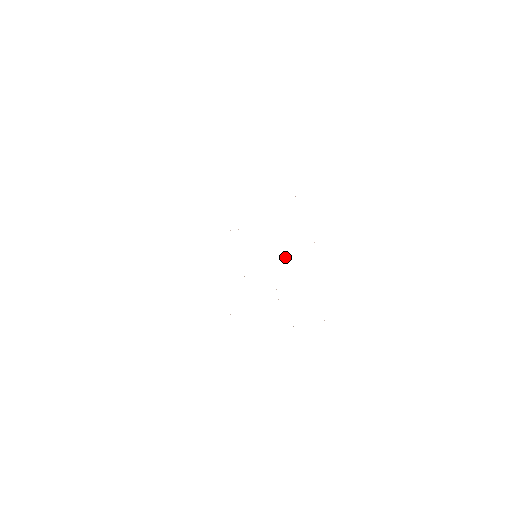
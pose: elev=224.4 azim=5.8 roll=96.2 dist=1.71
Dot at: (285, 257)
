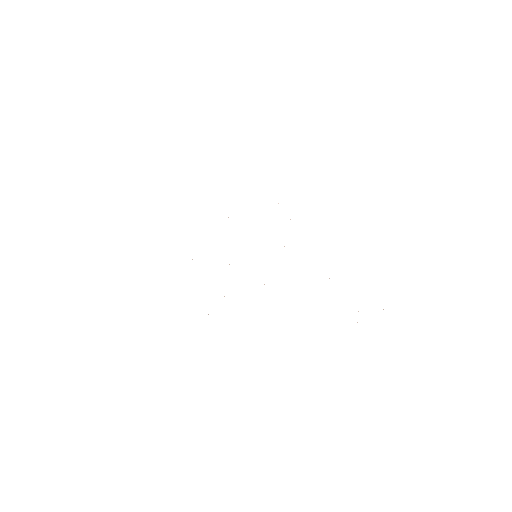
Dot at: (284, 246)
